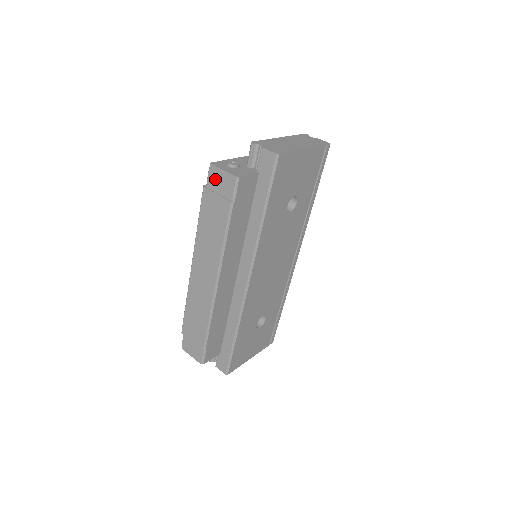
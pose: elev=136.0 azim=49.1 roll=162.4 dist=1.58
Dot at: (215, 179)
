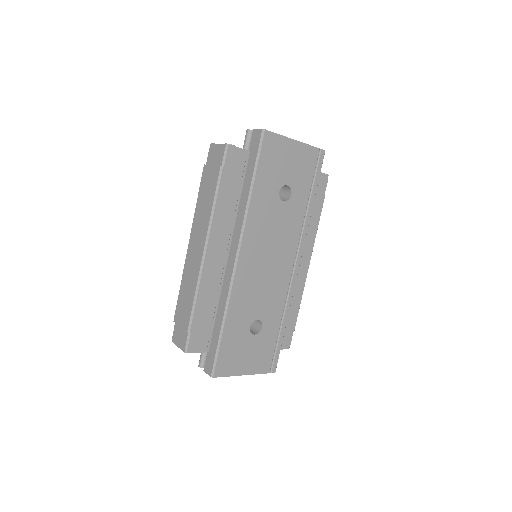
Dot at: (212, 154)
